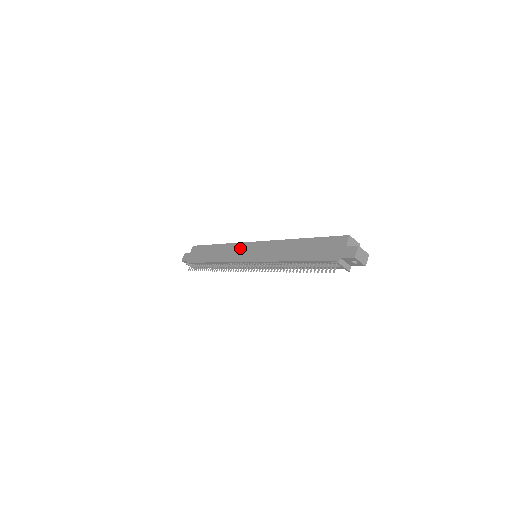
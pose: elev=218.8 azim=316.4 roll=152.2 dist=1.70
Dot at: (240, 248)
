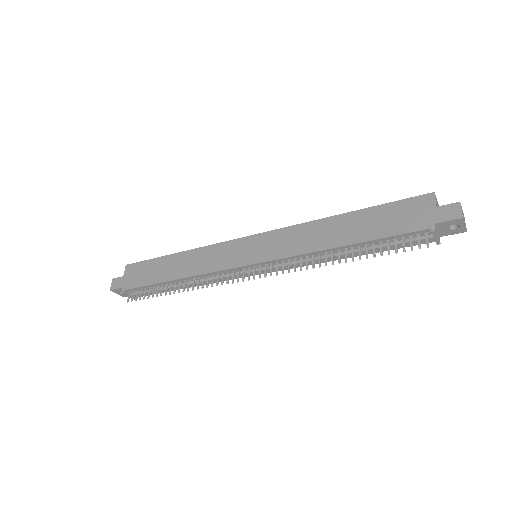
Dot at: (225, 249)
